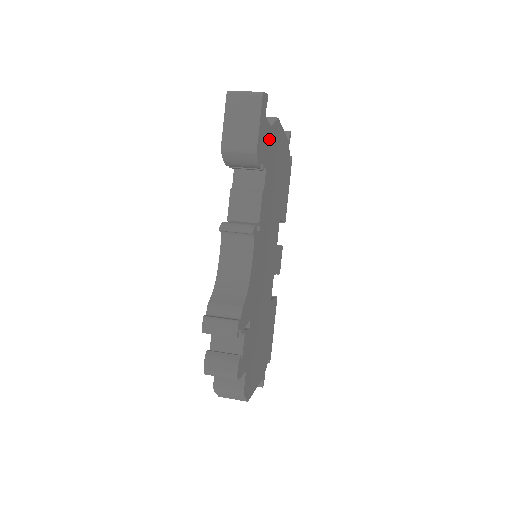
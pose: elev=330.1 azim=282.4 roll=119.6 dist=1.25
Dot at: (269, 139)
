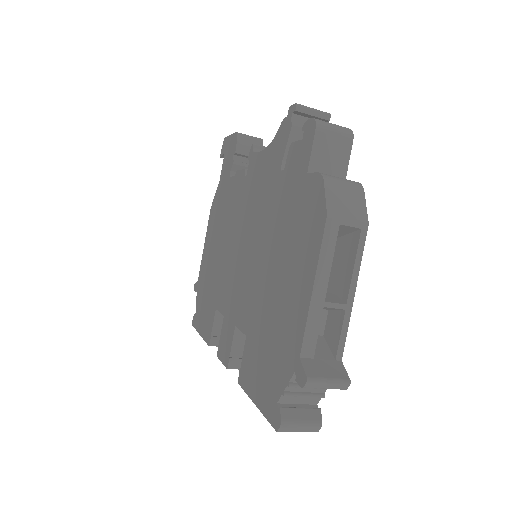
Dot at: occluded
